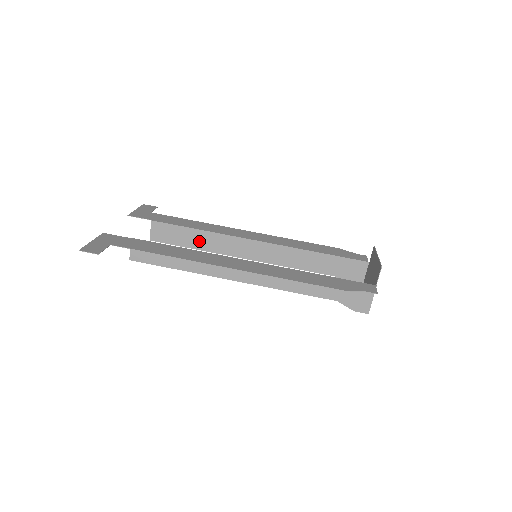
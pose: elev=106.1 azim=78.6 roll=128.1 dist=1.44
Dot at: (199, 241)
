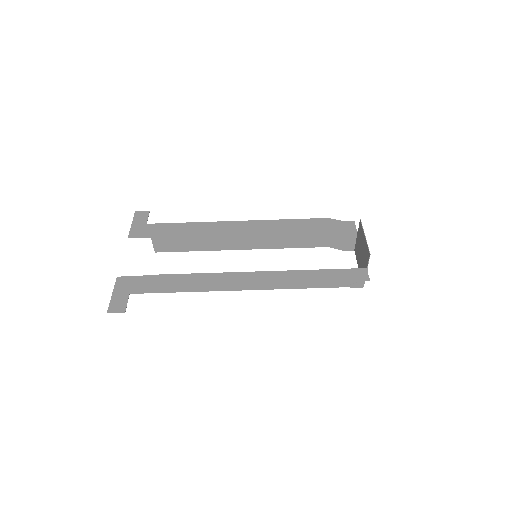
Dot at: (200, 245)
